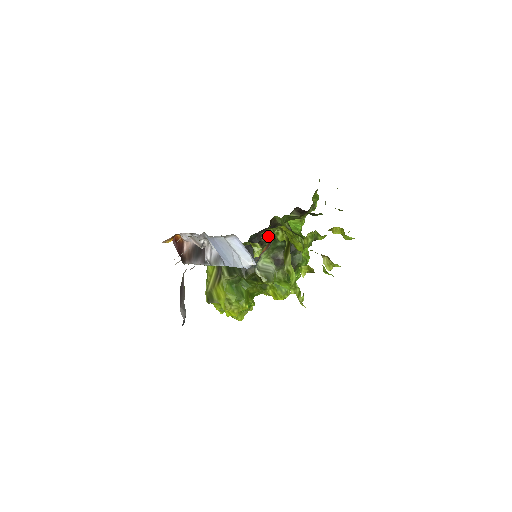
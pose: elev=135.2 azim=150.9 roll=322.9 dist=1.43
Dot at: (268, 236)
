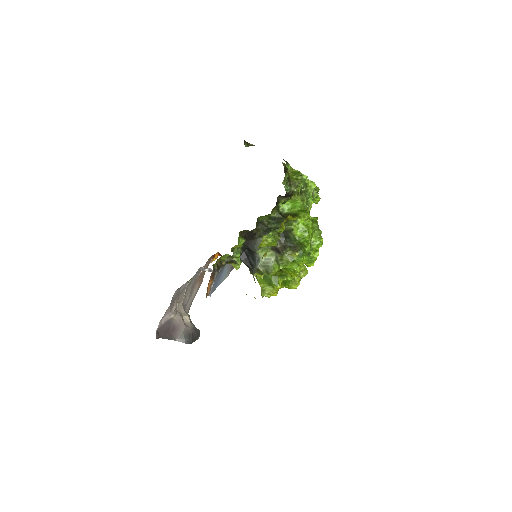
Dot at: (230, 257)
